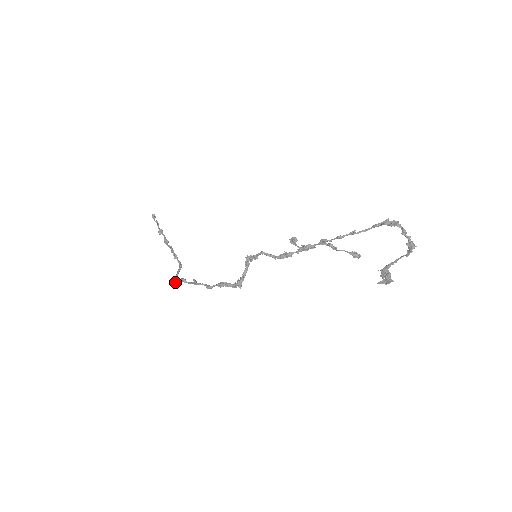
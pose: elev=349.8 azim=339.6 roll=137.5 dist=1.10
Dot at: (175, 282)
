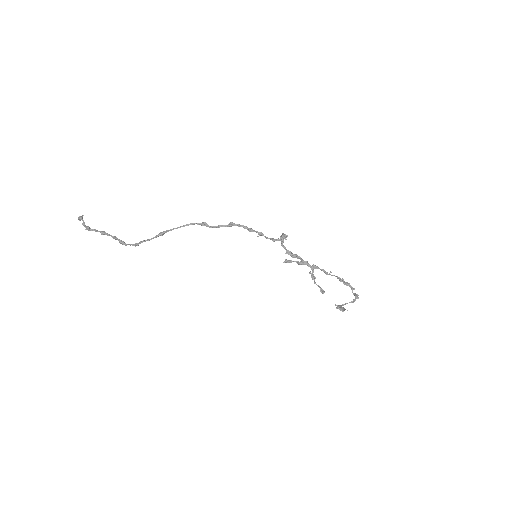
Dot at: (162, 234)
